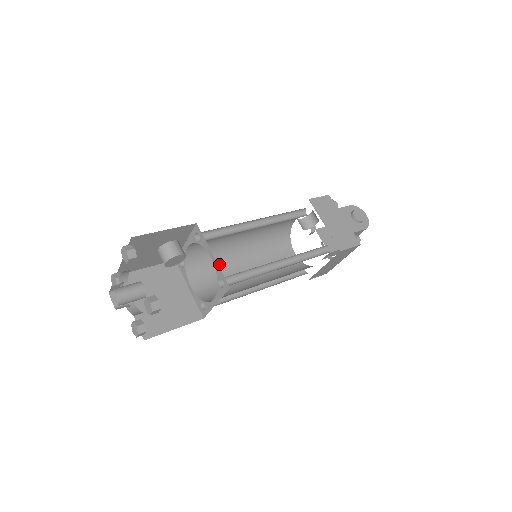
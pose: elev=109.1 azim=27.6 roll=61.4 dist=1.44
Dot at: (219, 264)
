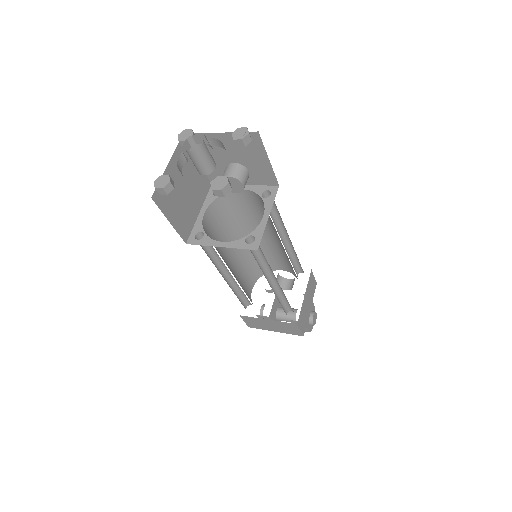
Dot at: (227, 227)
